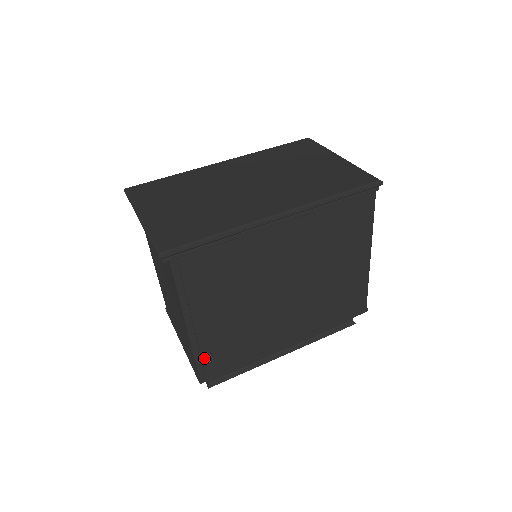
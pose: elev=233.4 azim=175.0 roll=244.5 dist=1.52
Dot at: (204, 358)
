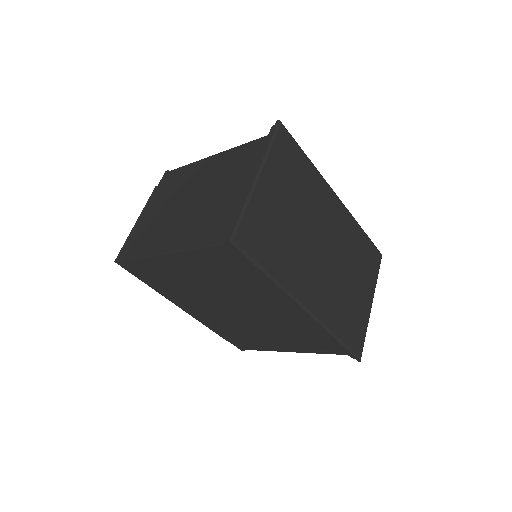
Dot at: (143, 264)
